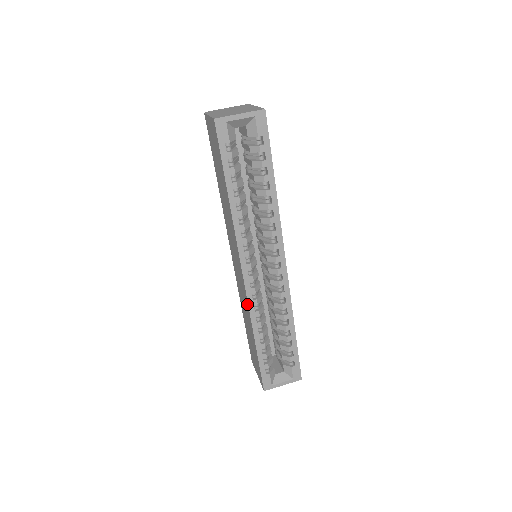
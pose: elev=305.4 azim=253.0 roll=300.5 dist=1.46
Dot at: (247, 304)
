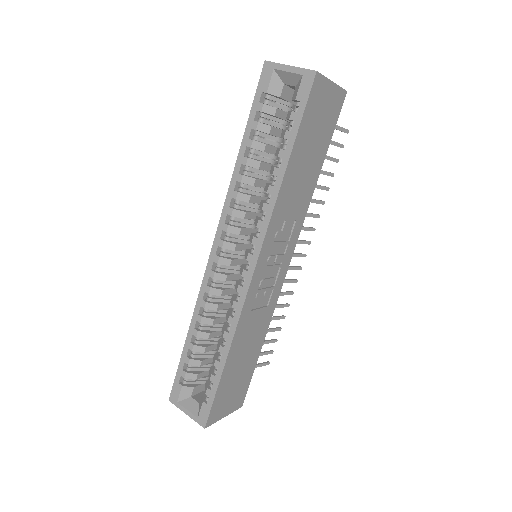
Dot at: (203, 287)
